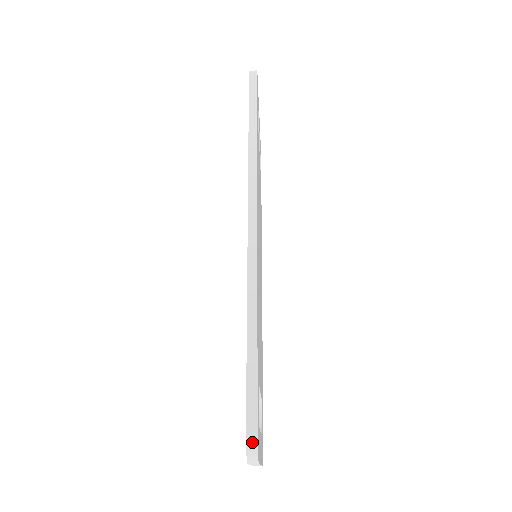
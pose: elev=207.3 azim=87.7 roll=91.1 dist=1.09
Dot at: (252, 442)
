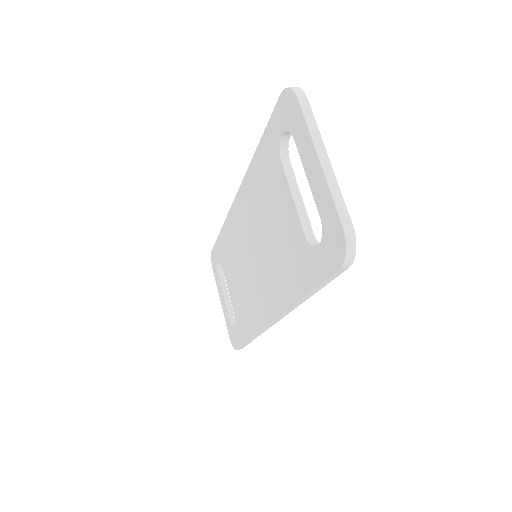
Dot at: occluded
